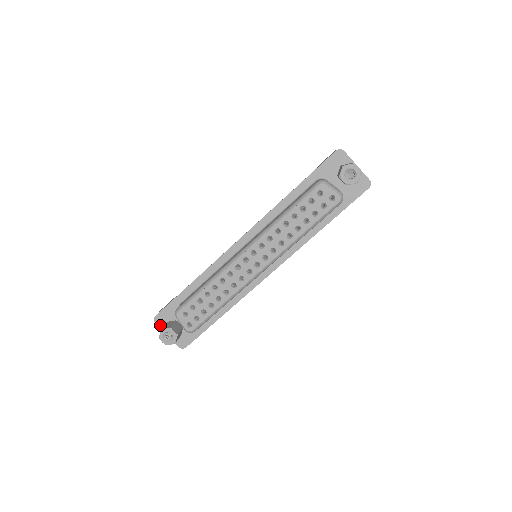
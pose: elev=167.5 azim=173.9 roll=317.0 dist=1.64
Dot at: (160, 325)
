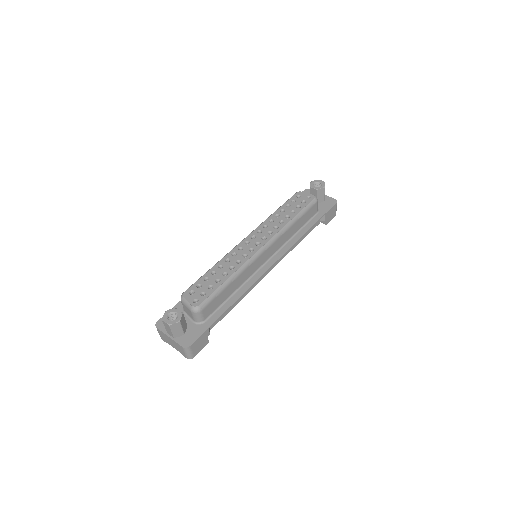
Dot at: (162, 329)
